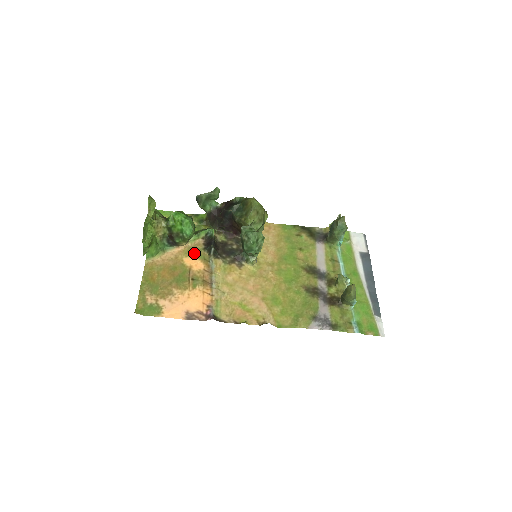
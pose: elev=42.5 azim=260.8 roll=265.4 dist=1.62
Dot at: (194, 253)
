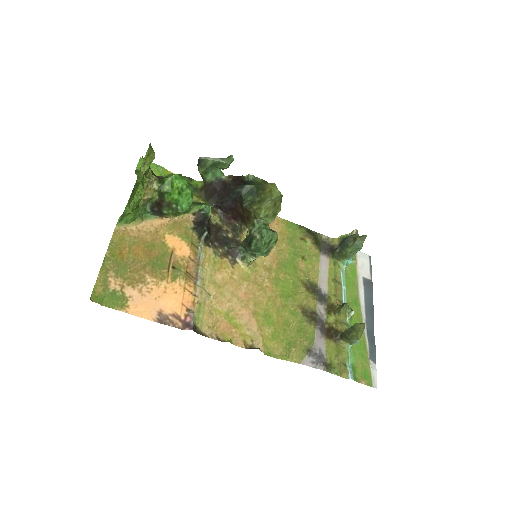
Dot at: (180, 231)
